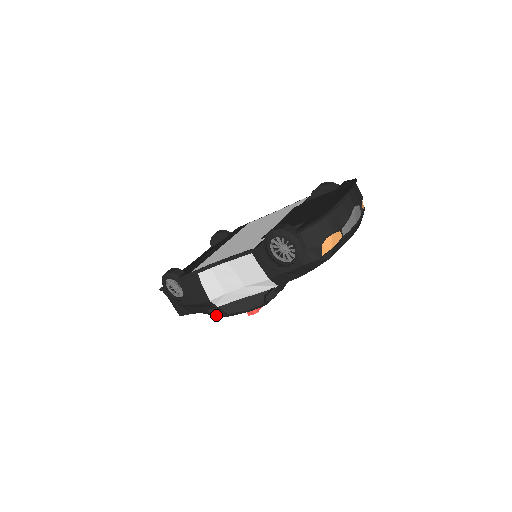
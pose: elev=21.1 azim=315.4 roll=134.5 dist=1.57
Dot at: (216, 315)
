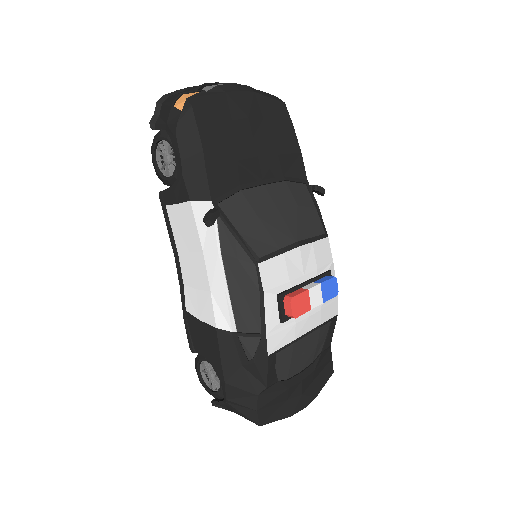
Dot at: (262, 358)
